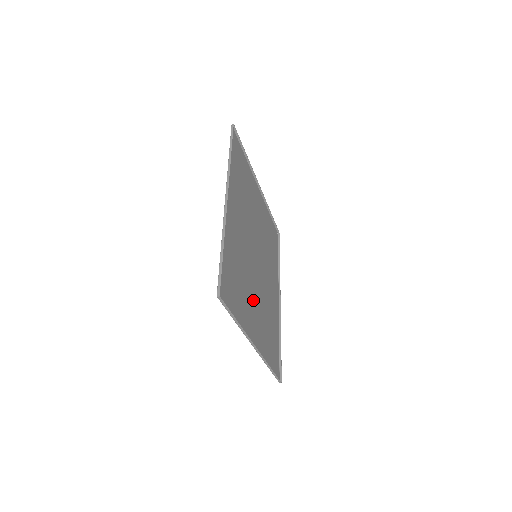
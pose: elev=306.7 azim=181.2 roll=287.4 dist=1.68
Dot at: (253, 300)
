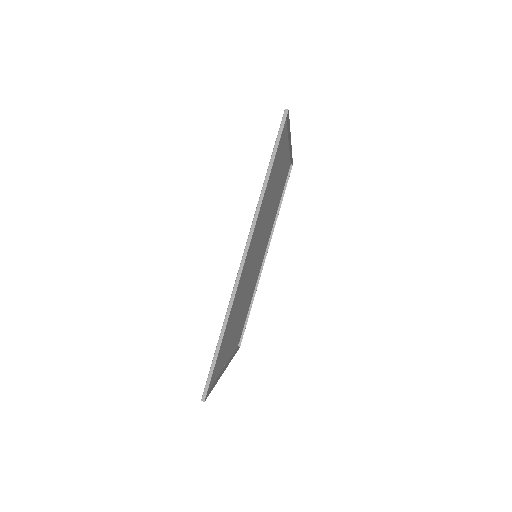
Dot at: (237, 318)
